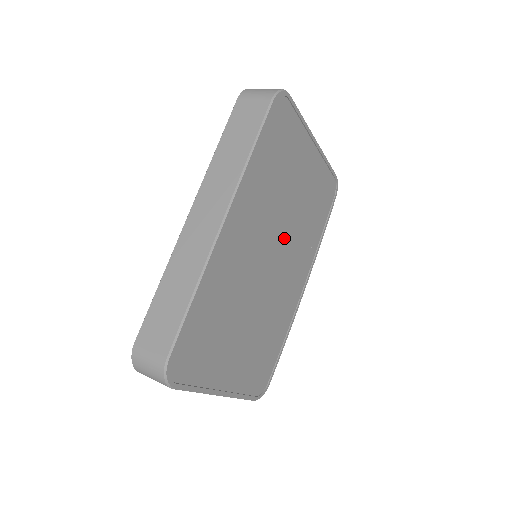
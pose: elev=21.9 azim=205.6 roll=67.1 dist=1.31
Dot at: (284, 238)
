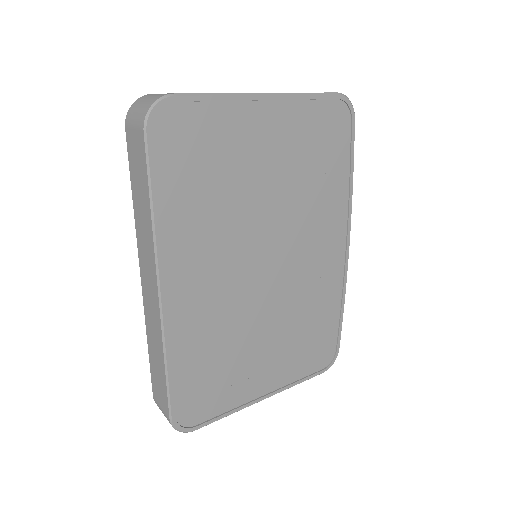
Dot at: (275, 231)
